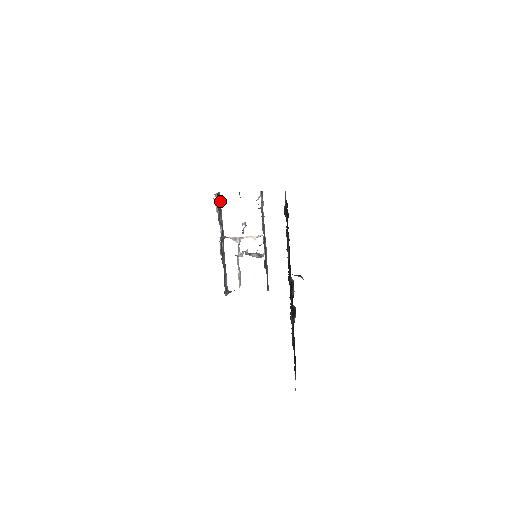
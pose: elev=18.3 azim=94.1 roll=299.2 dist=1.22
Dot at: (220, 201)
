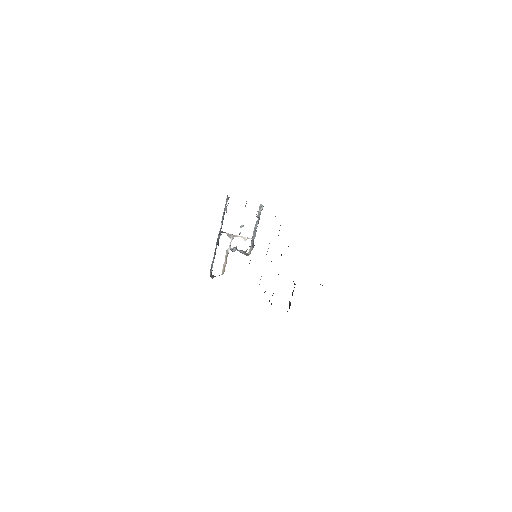
Dot at: occluded
